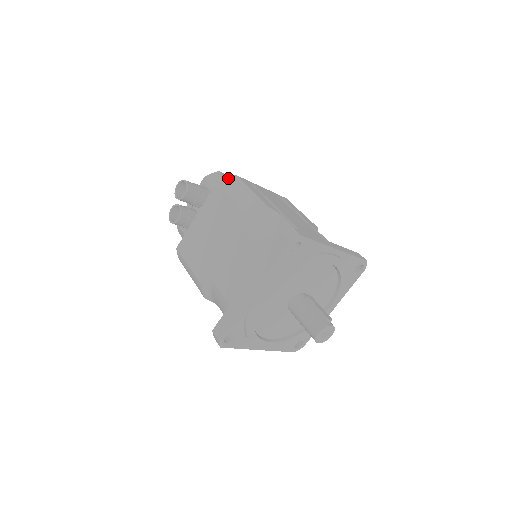
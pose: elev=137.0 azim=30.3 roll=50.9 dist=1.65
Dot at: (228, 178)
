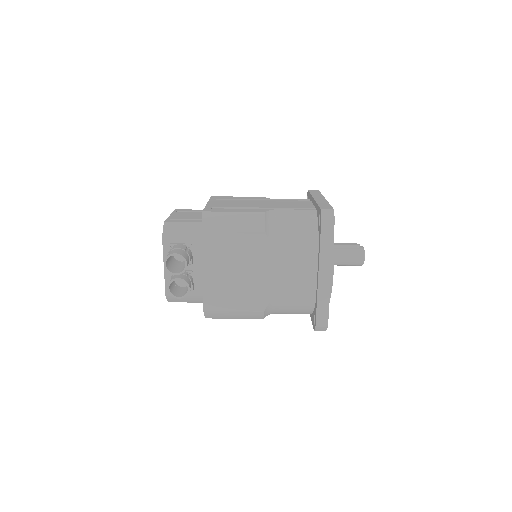
Dot at: (203, 219)
